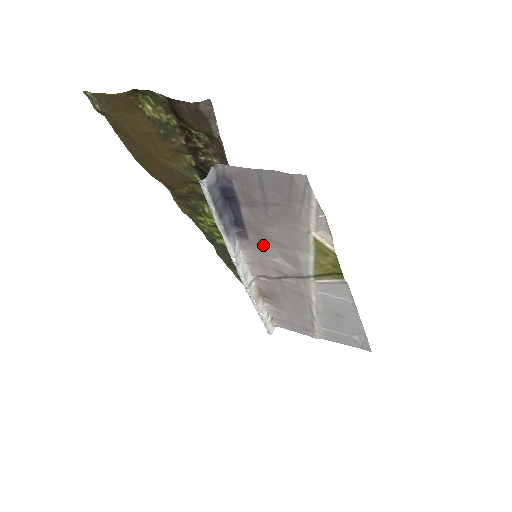
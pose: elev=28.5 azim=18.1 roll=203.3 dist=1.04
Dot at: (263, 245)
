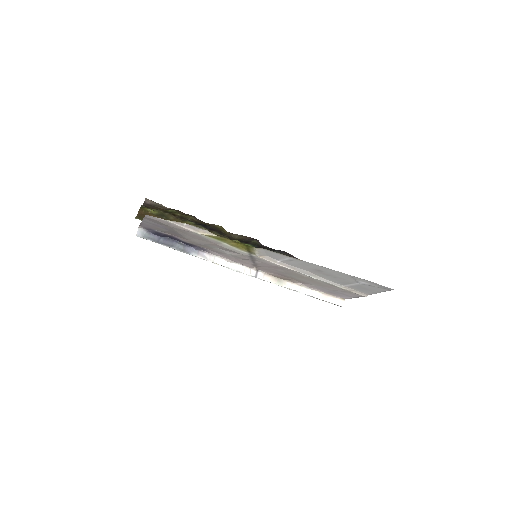
Dot at: (214, 249)
